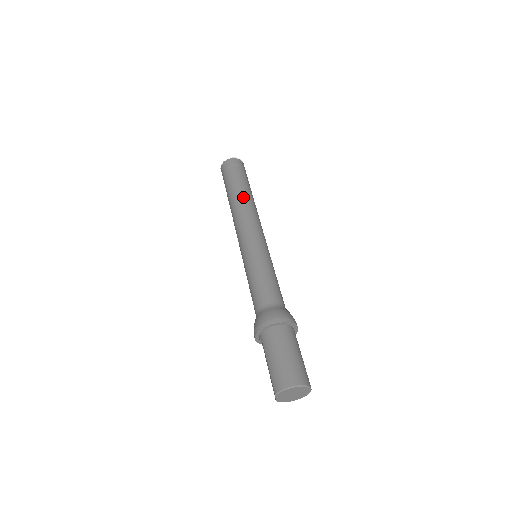
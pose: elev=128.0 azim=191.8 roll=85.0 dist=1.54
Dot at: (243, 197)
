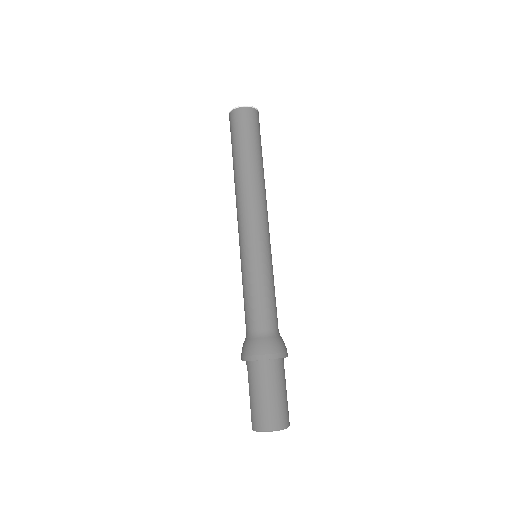
Dot at: (248, 175)
